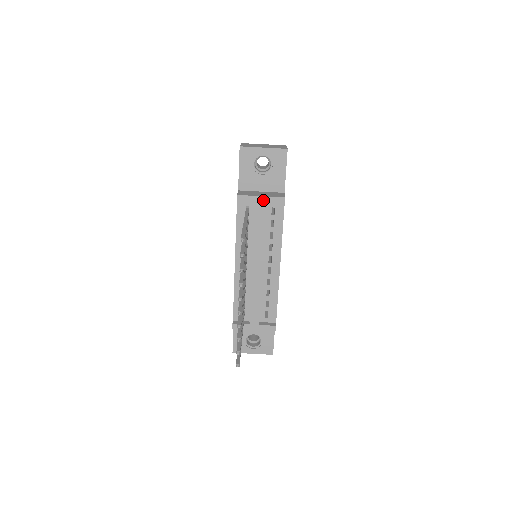
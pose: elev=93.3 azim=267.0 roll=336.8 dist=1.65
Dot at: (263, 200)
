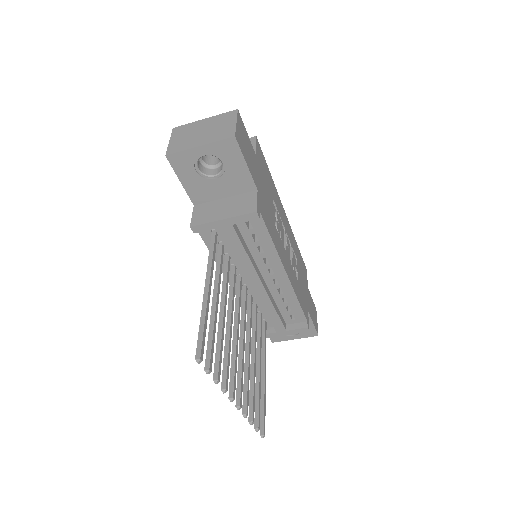
Dot at: (228, 223)
